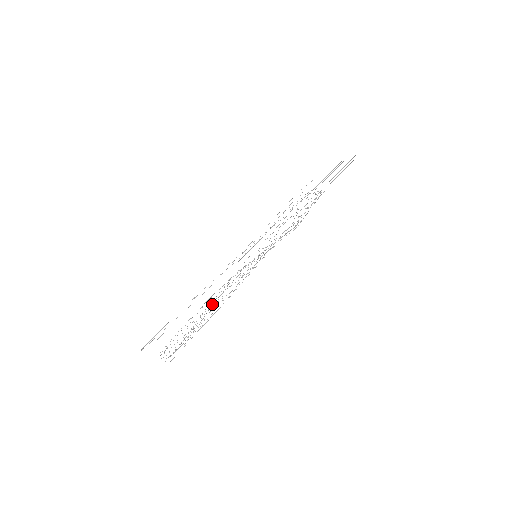
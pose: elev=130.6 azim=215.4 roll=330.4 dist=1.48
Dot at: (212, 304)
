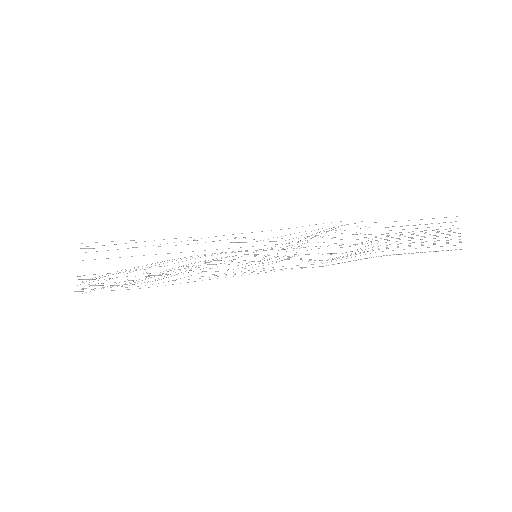
Dot at: (173, 271)
